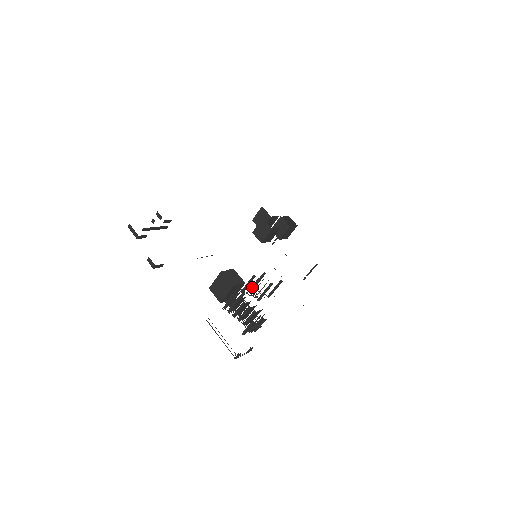
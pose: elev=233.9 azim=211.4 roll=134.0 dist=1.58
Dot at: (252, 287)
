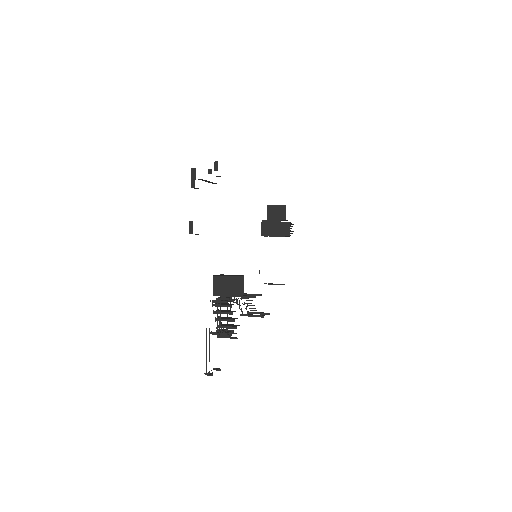
Dot at: occluded
